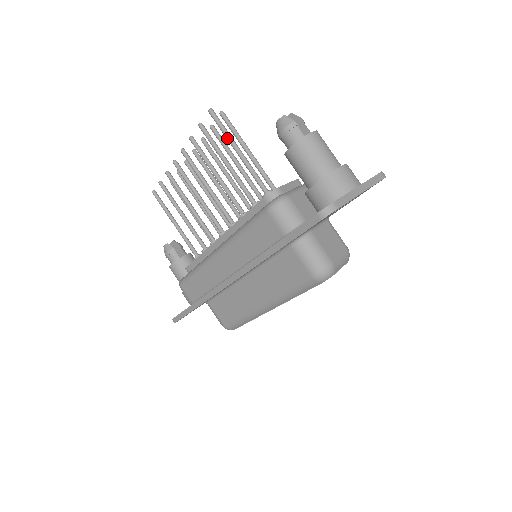
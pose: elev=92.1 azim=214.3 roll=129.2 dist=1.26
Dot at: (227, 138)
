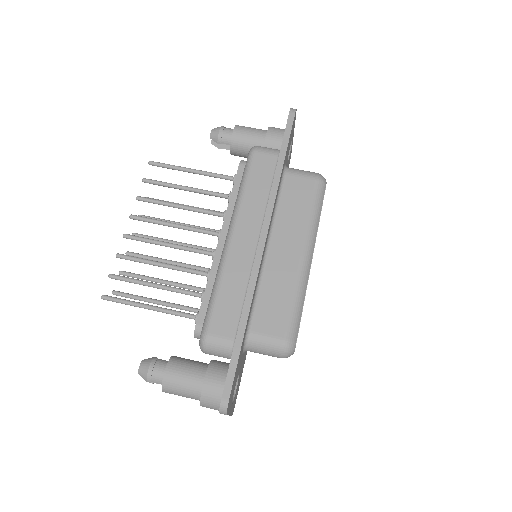
Dot at: (177, 167)
